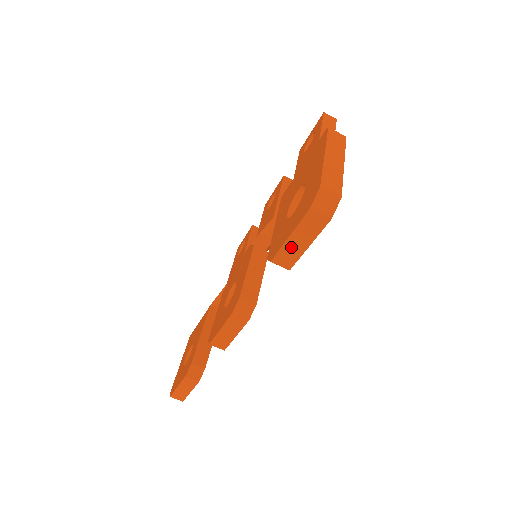
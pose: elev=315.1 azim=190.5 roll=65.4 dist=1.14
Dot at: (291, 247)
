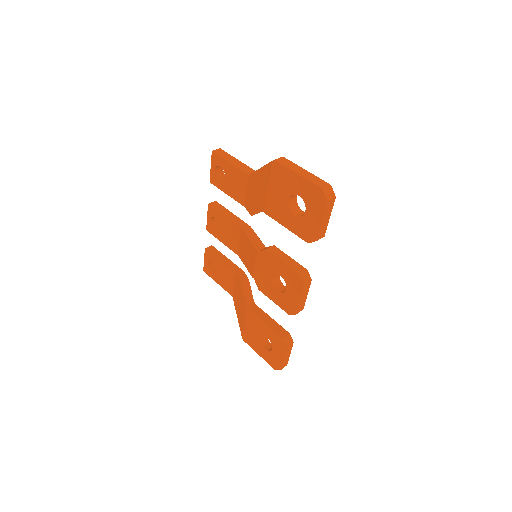
Dot at: (323, 226)
